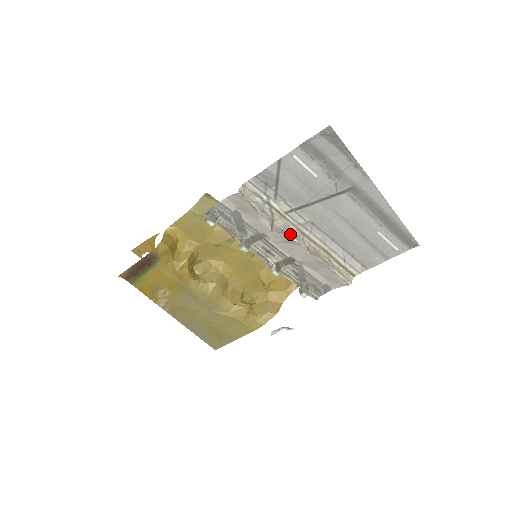
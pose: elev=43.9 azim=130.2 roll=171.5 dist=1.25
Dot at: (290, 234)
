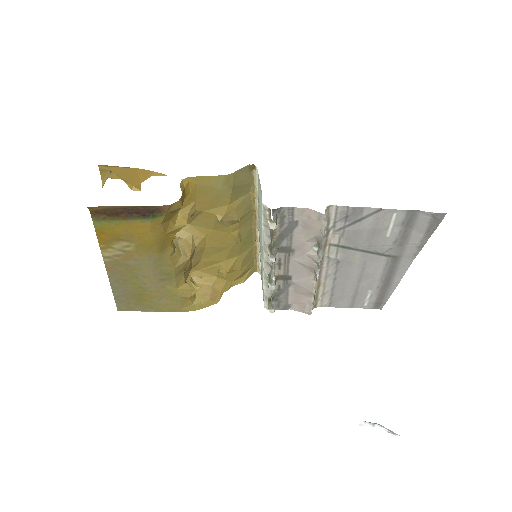
Dot at: occluded
